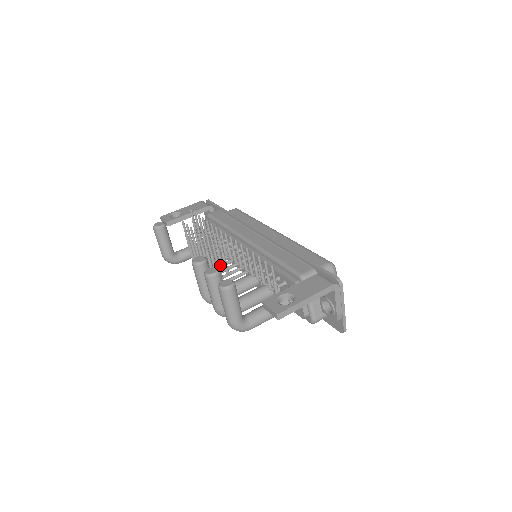
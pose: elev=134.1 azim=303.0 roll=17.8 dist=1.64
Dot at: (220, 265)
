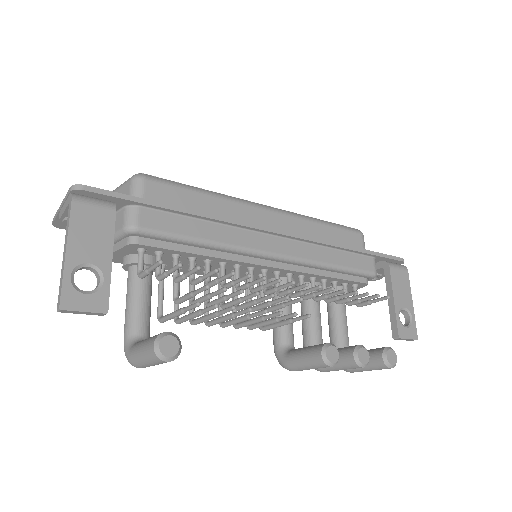
Dot at: occluded
